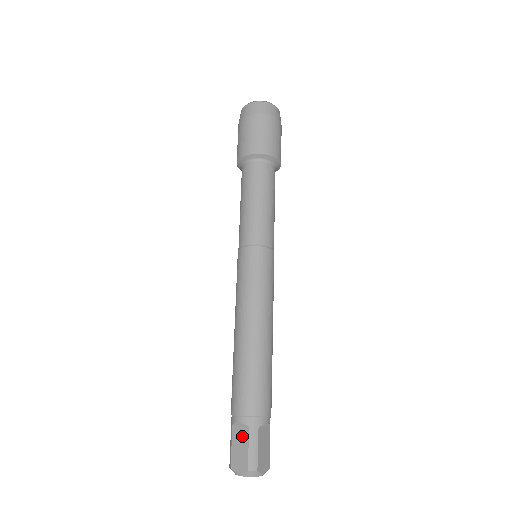
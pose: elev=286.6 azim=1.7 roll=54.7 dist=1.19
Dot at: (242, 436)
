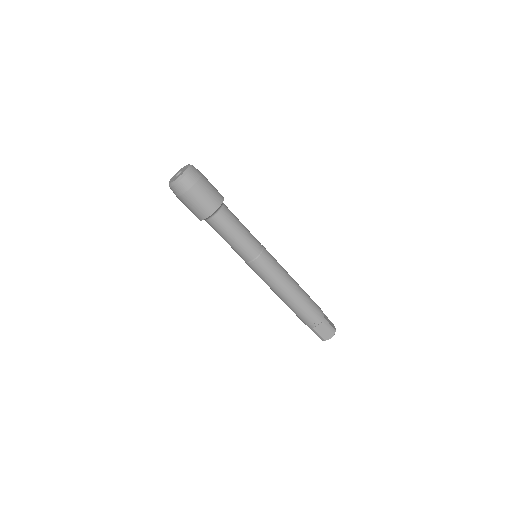
Dot at: (321, 327)
